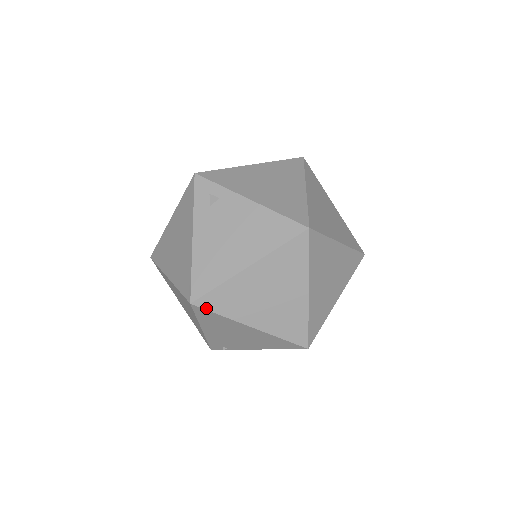
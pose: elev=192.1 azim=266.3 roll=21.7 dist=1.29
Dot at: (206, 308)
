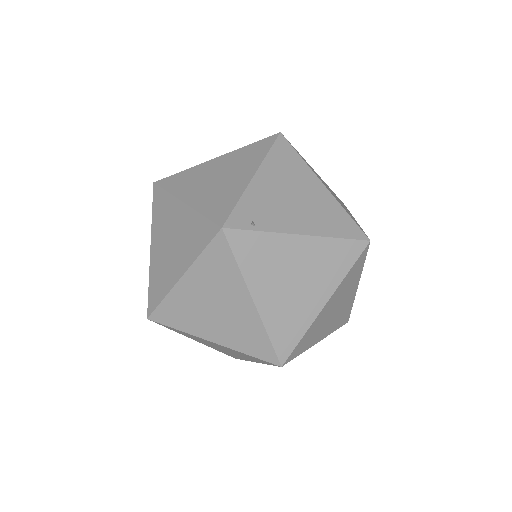
Dot at: (291, 145)
